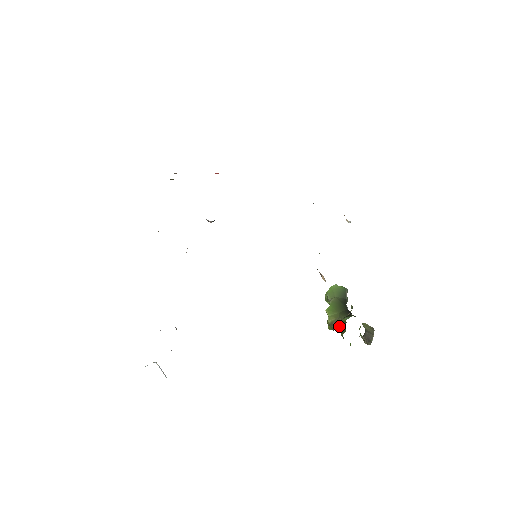
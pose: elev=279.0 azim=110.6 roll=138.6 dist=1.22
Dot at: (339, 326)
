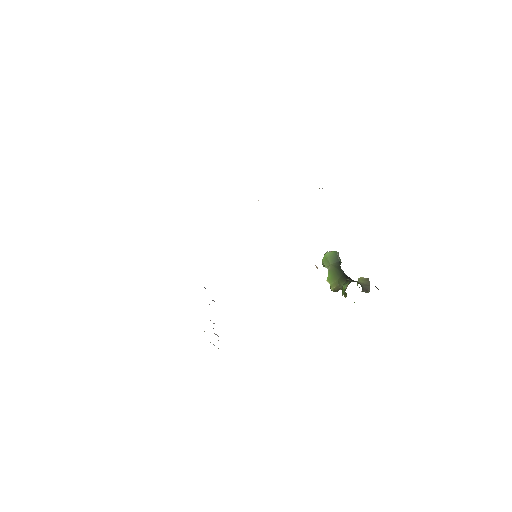
Dot at: occluded
